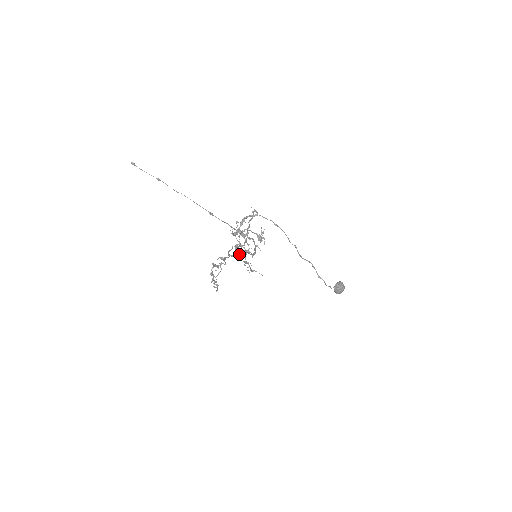
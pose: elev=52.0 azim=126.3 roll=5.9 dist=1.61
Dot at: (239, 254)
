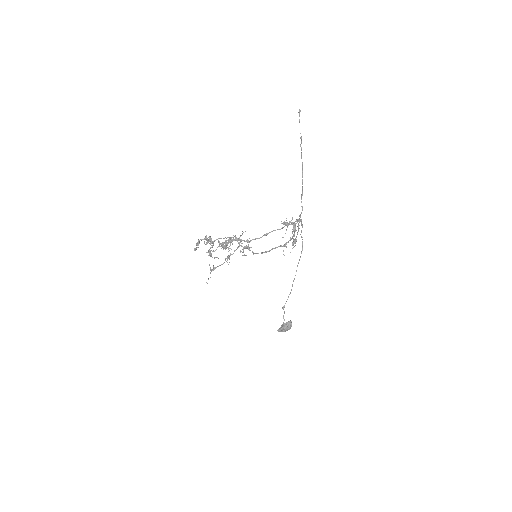
Dot at: (217, 247)
